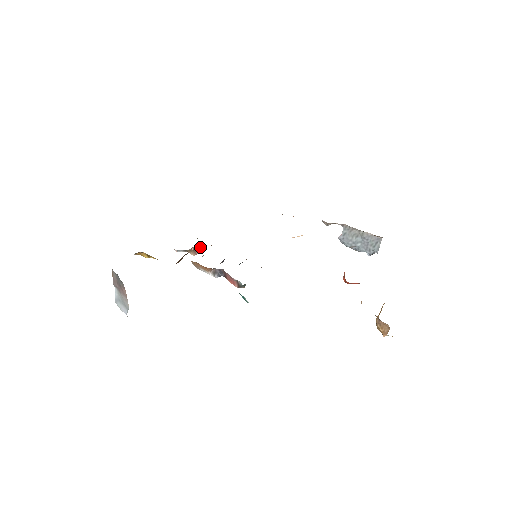
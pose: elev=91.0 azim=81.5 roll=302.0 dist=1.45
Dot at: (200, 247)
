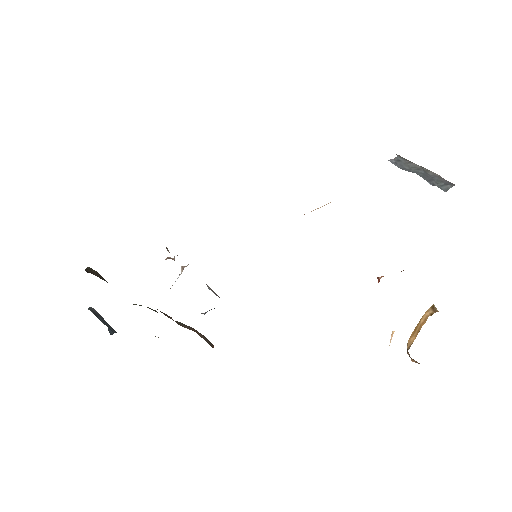
Dot at: occluded
